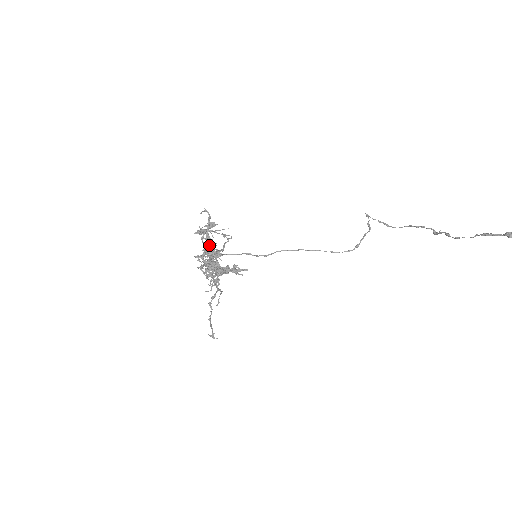
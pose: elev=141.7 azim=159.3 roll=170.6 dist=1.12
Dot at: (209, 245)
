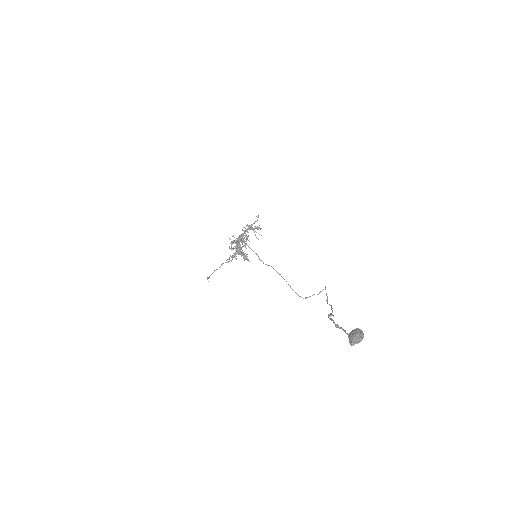
Dot at: occluded
